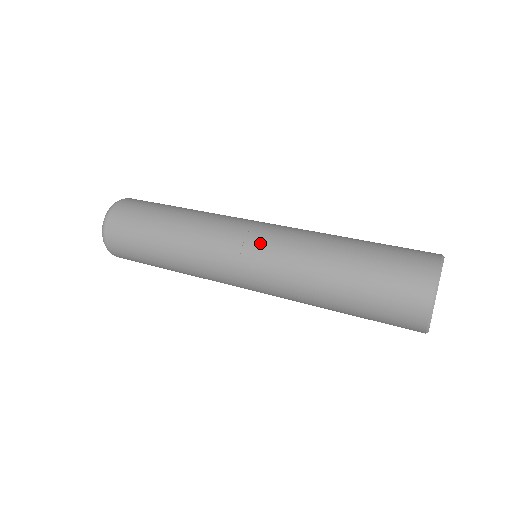
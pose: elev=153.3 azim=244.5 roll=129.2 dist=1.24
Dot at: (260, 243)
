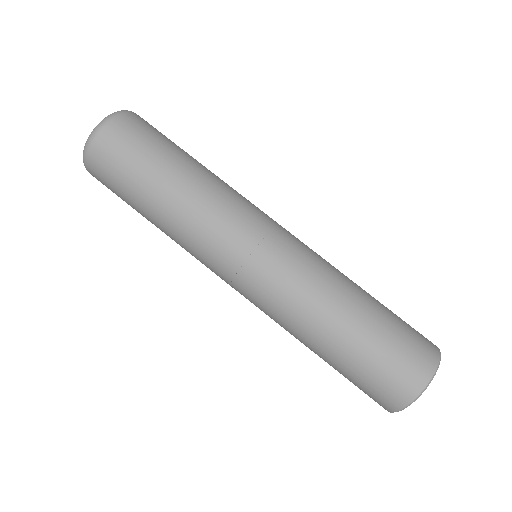
Dot at: occluded
